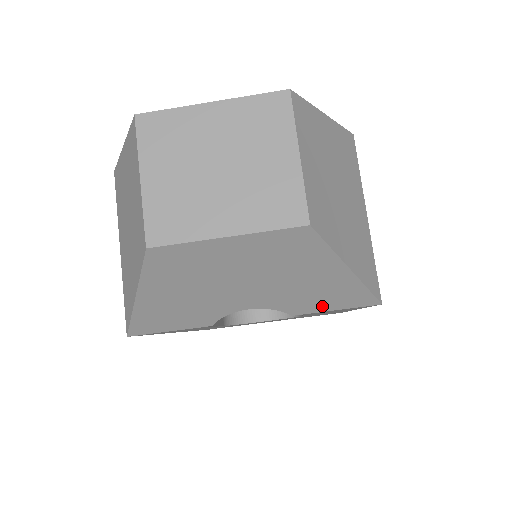
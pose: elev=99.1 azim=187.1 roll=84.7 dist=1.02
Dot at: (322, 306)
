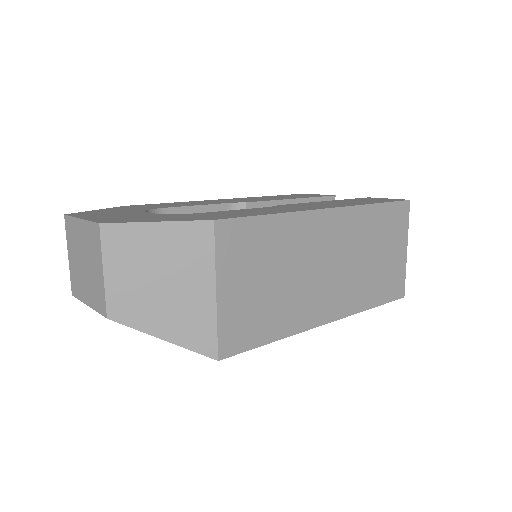
Dot at: occluded
